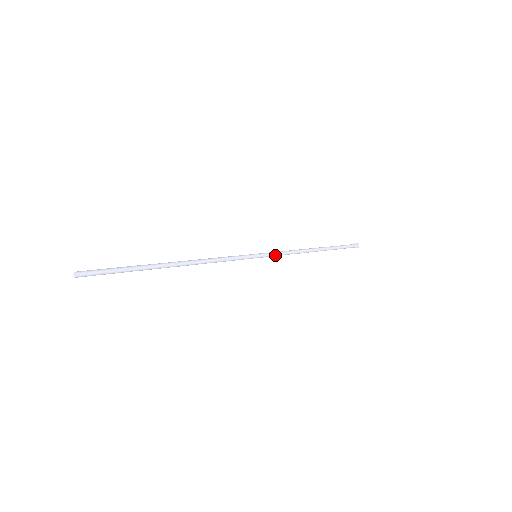
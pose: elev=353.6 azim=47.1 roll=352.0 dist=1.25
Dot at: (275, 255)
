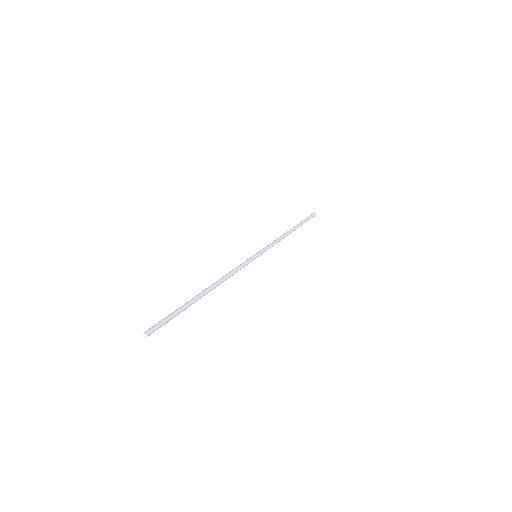
Dot at: (268, 248)
